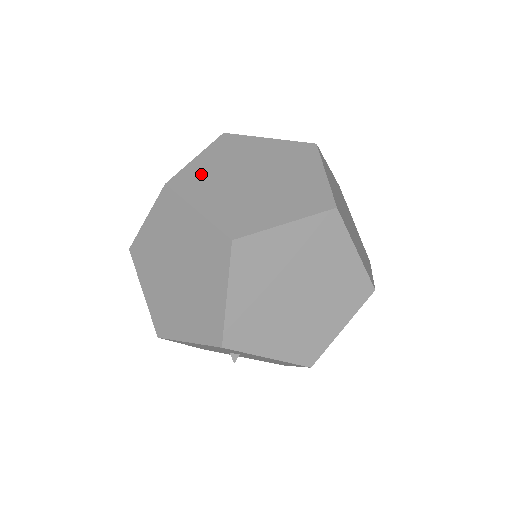
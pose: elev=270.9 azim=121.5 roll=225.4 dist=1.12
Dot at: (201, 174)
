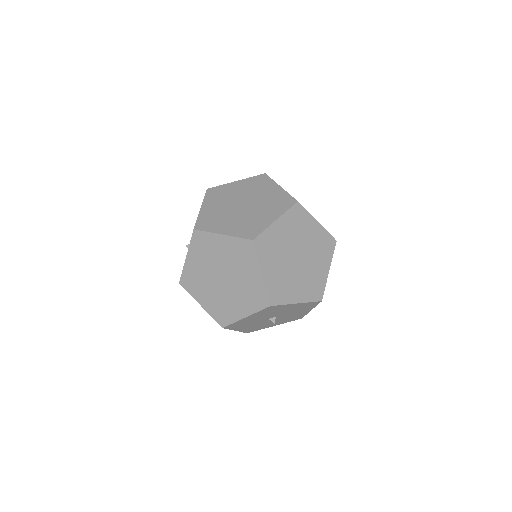
Dot at: (211, 216)
